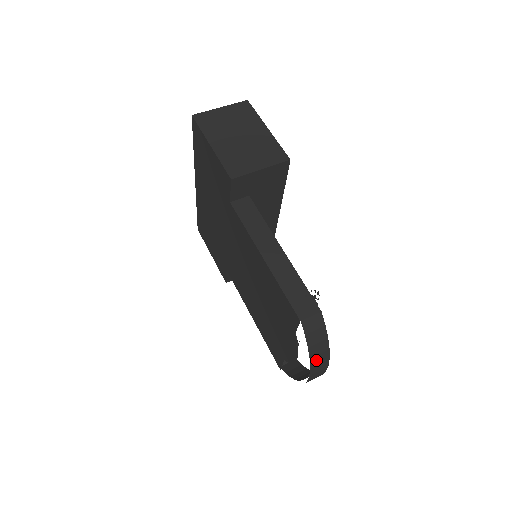
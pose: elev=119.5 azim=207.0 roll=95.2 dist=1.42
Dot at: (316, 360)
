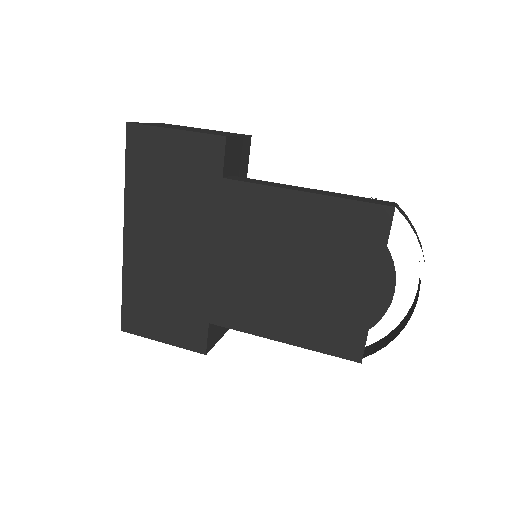
Dot at: occluded
